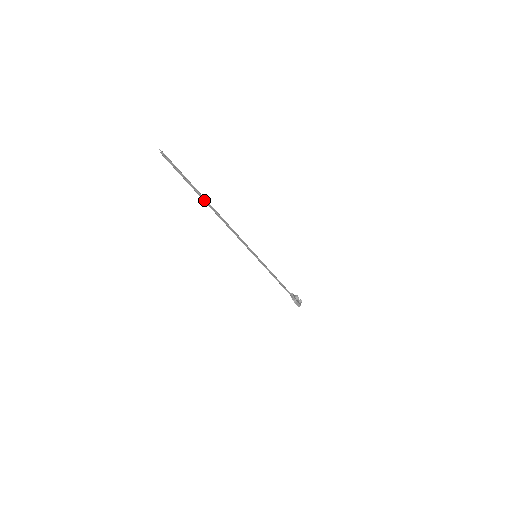
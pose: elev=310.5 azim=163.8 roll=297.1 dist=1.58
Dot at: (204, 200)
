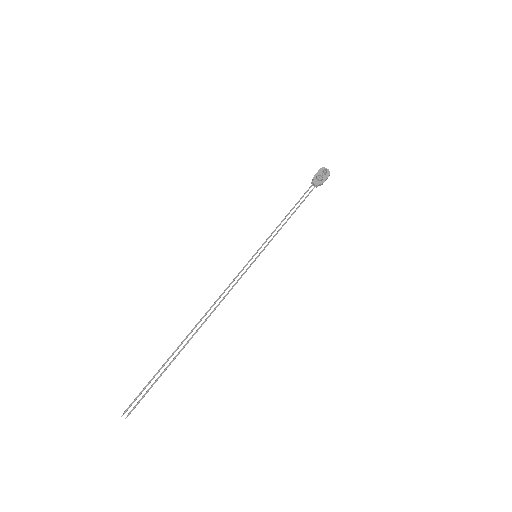
Dot at: occluded
